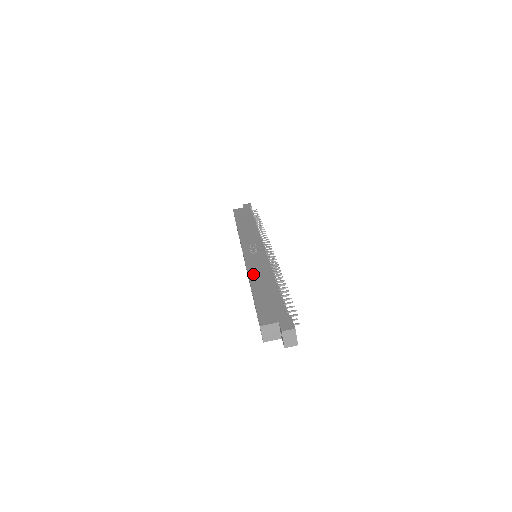
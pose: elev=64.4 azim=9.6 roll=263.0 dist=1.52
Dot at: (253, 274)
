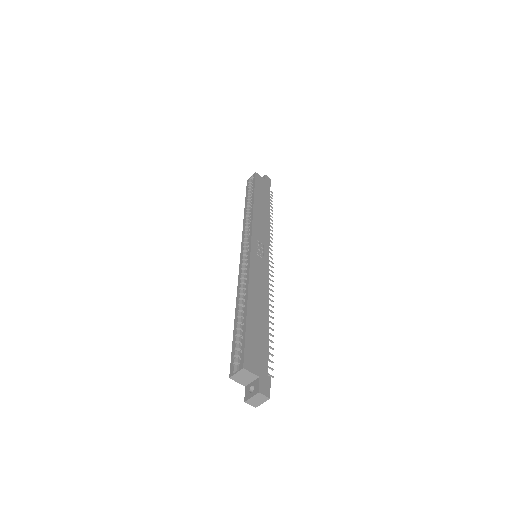
Dot at: (253, 286)
